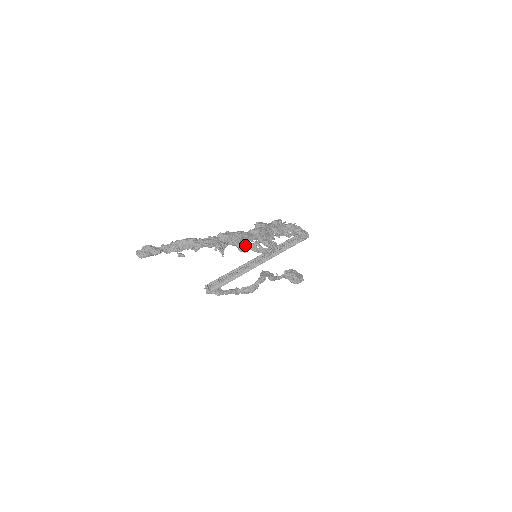
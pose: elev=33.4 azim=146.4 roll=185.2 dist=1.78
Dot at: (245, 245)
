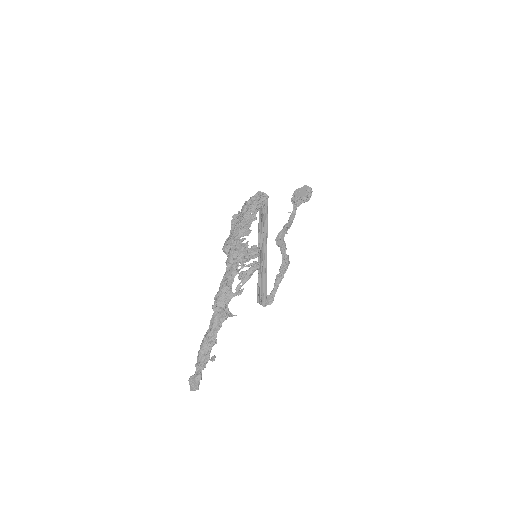
Dot at: (237, 287)
